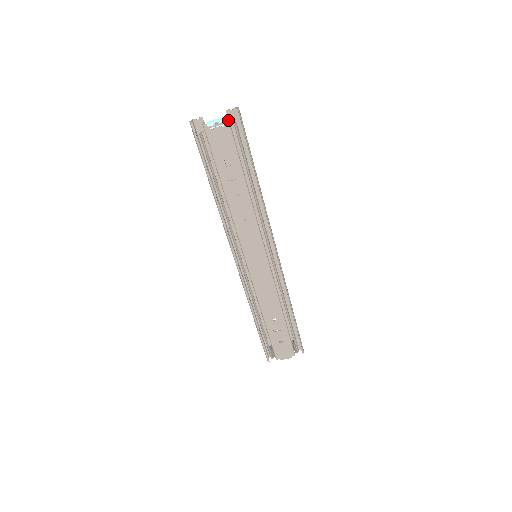
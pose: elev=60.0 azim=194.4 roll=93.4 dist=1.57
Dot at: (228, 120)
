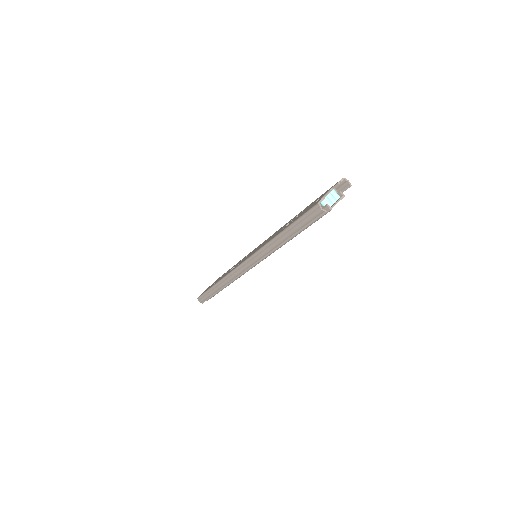
Dot at: (343, 197)
